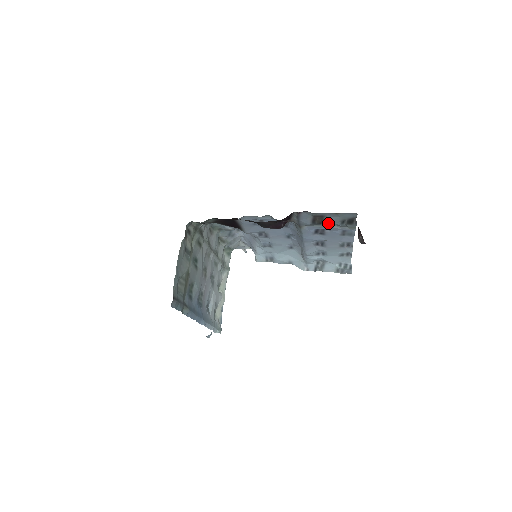
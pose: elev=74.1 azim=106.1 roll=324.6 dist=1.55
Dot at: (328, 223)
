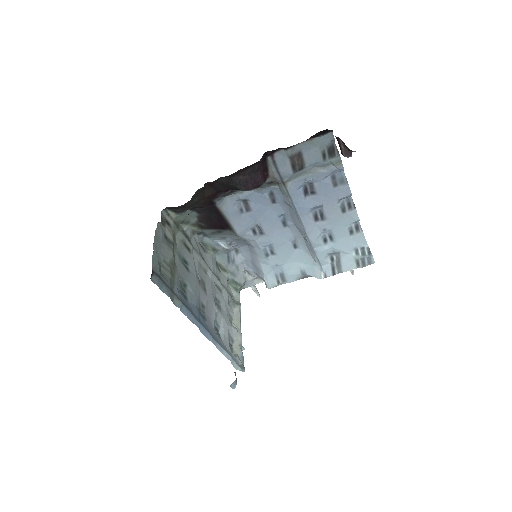
Dot at: (310, 165)
